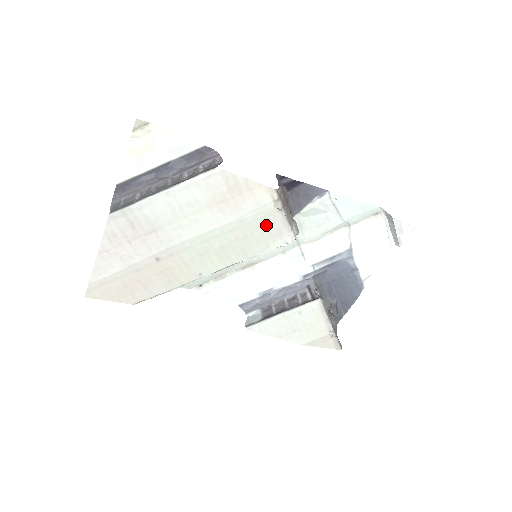
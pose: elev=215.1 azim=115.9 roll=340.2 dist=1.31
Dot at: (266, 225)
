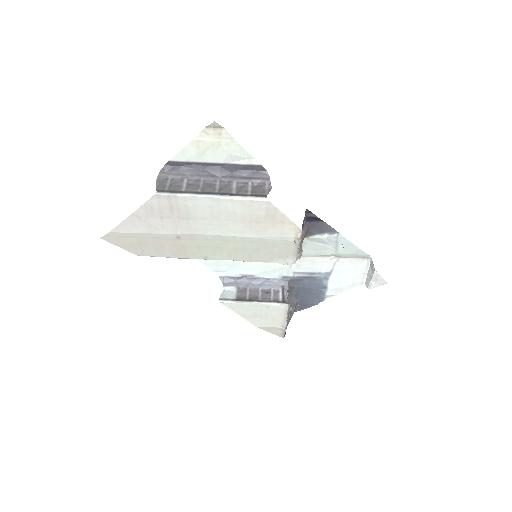
Dot at: (279, 248)
